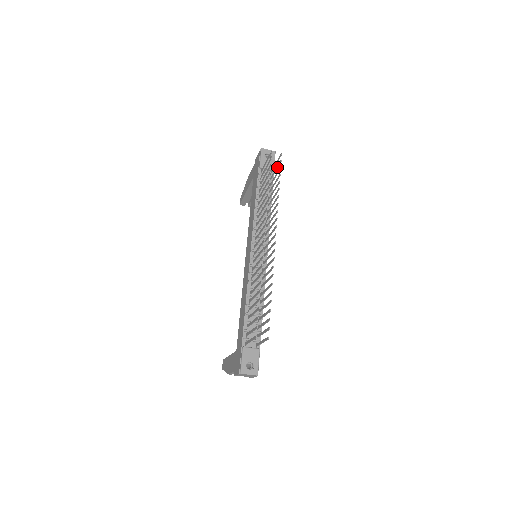
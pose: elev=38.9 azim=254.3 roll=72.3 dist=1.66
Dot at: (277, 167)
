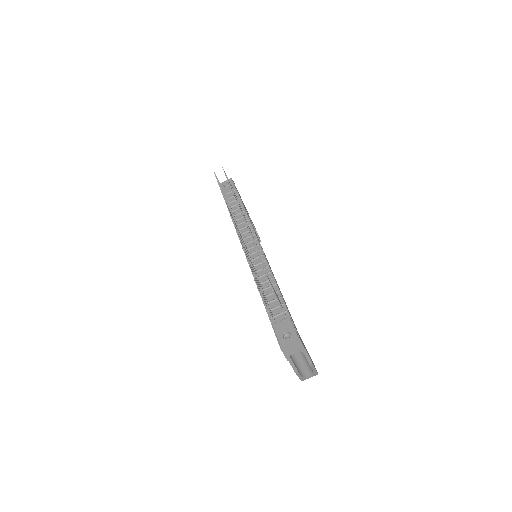
Dot at: occluded
